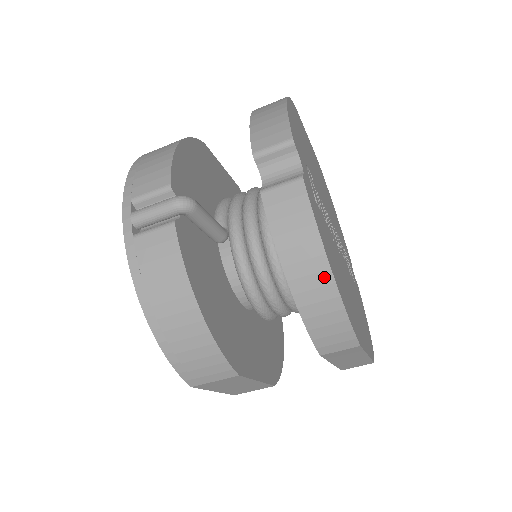
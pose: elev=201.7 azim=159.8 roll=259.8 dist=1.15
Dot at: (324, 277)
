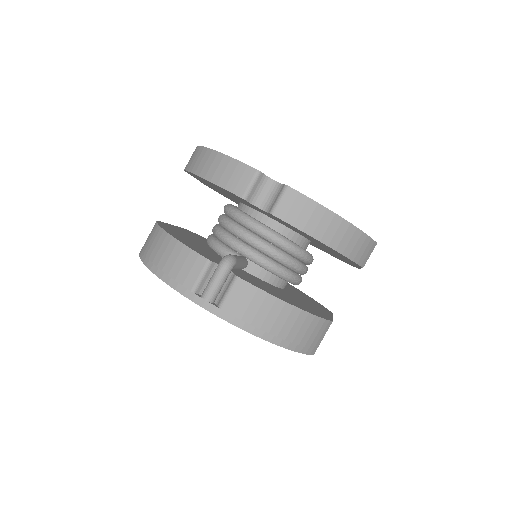
Dot at: (343, 226)
